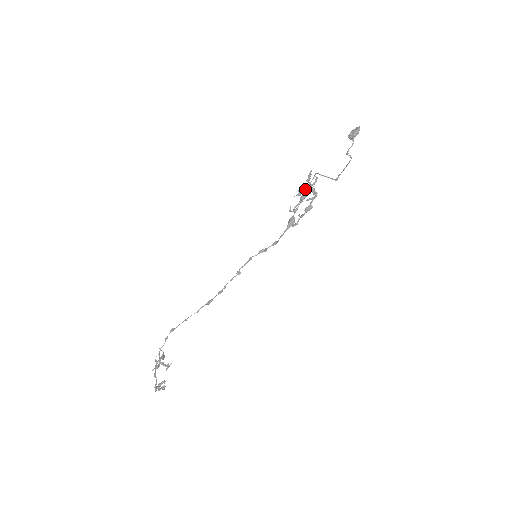
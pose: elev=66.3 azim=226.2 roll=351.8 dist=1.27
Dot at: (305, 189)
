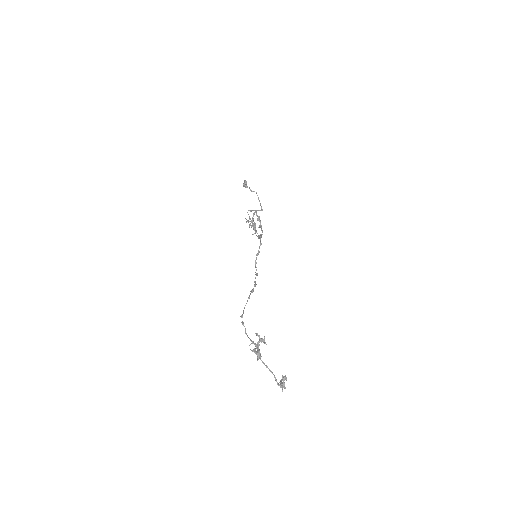
Dot at: (251, 225)
